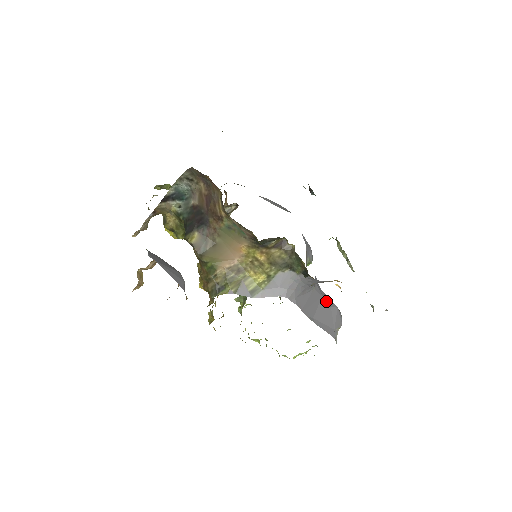
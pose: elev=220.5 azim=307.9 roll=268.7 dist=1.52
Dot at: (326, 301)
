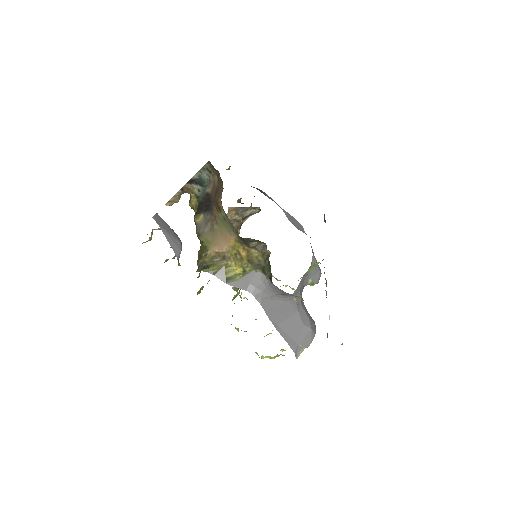
Dot at: (301, 317)
